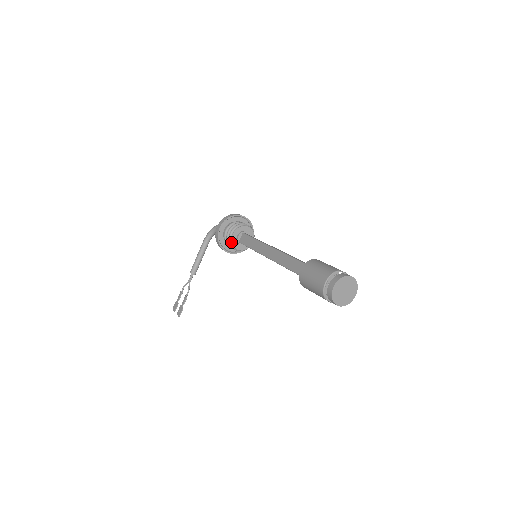
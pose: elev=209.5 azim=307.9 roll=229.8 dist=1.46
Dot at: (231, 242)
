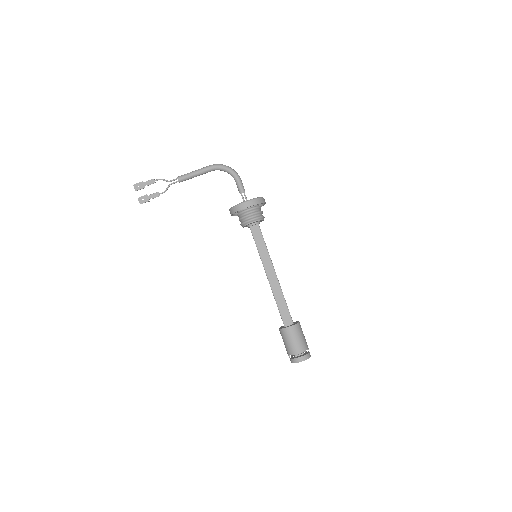
Dot at: (246, 224)
